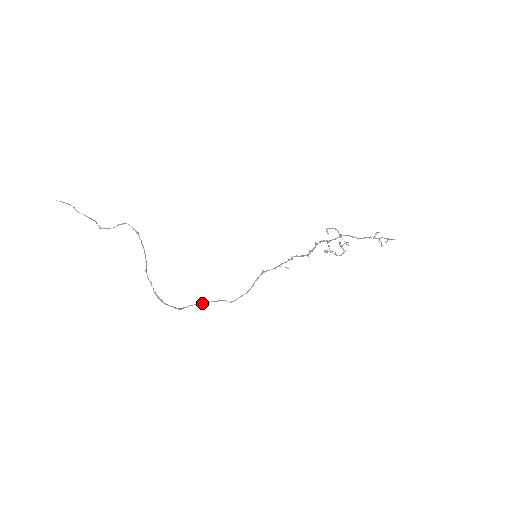
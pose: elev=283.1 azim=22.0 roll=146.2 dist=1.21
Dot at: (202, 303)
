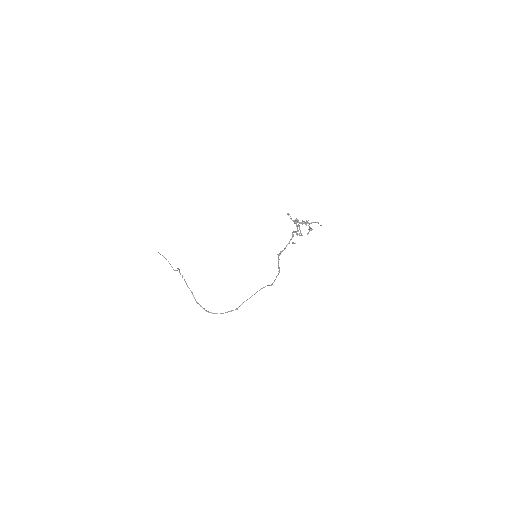
Dot at: (250, 297)
